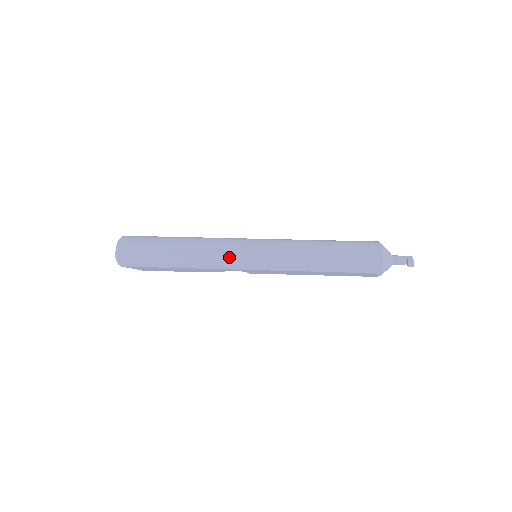
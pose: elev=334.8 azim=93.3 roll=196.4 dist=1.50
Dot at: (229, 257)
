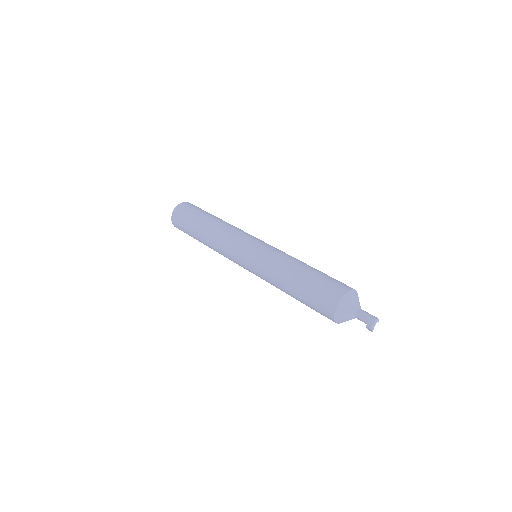
Dot at: (230, 258)
